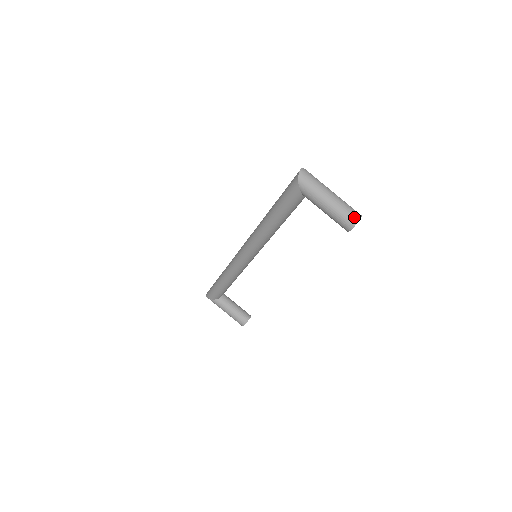
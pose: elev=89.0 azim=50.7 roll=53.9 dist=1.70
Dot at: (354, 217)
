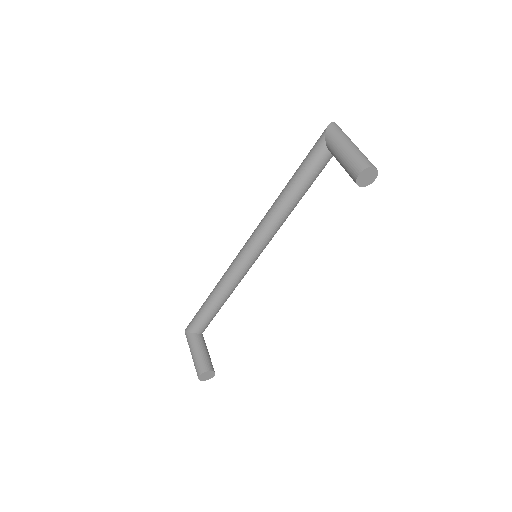
Dot at: (368, 163)
